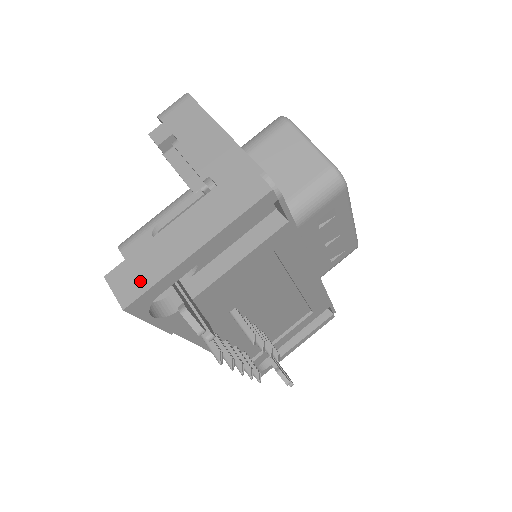
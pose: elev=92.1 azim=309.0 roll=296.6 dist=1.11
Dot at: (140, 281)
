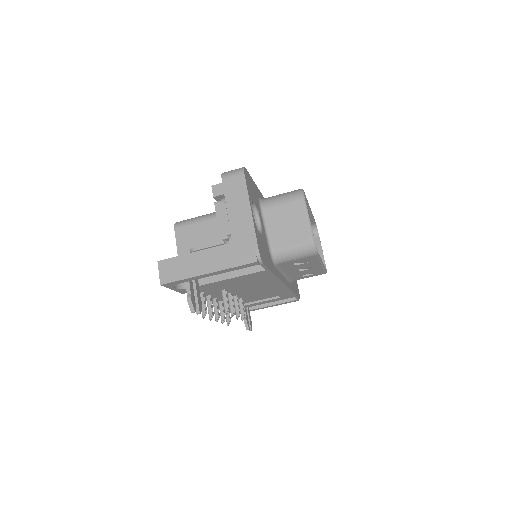
Dot at: (174, 274)
